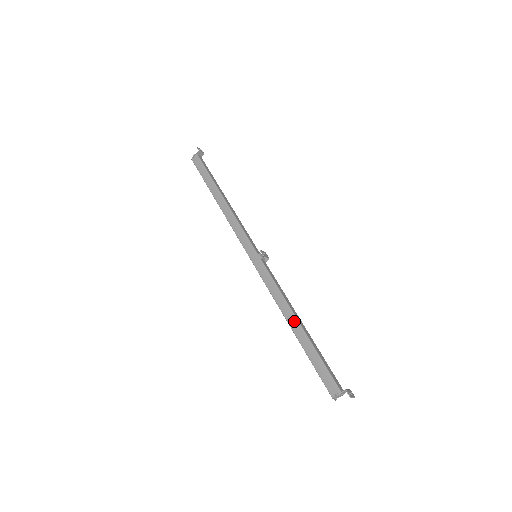
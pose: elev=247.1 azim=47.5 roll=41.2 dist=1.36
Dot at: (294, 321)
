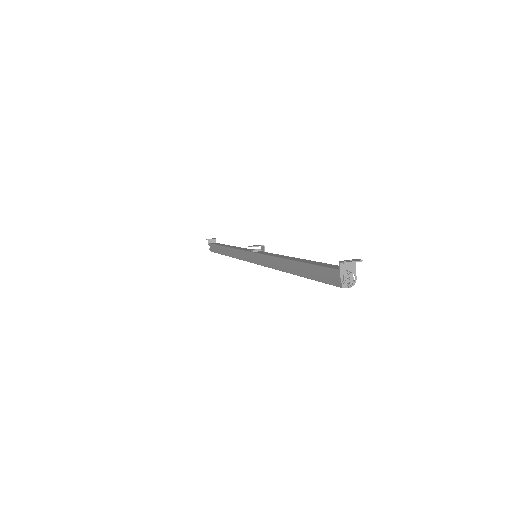
Dot at: (286, 264)
